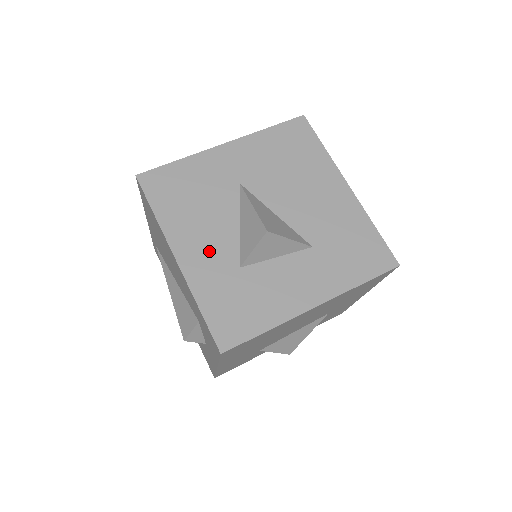
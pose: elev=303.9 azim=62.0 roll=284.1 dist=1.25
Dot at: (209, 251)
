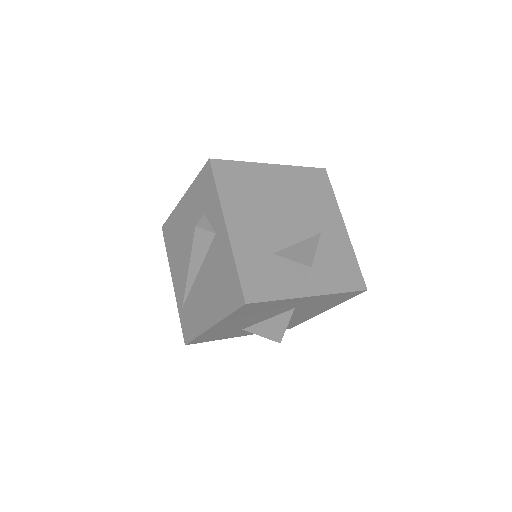
Dot at: occluded
